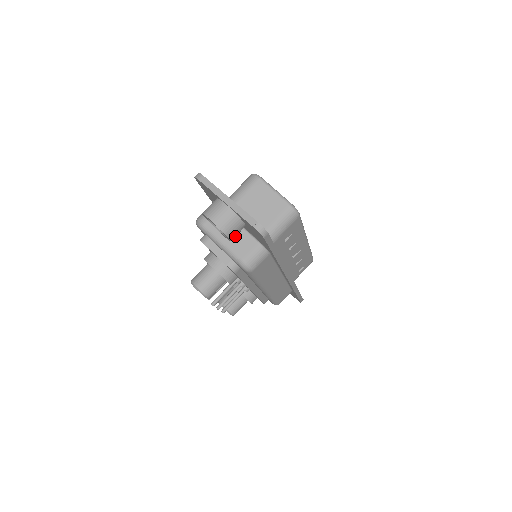
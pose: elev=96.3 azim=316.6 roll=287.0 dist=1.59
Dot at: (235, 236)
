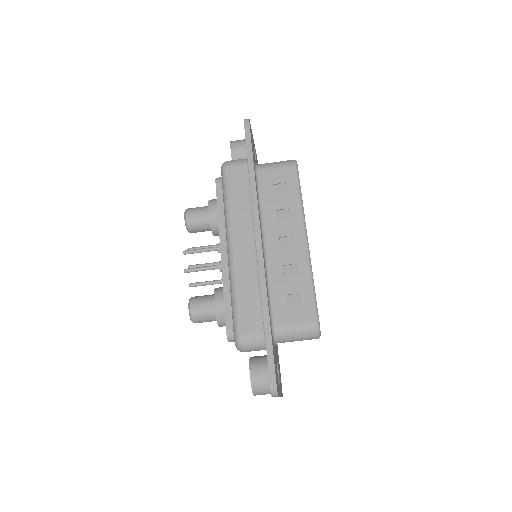
Dot at: occluded
